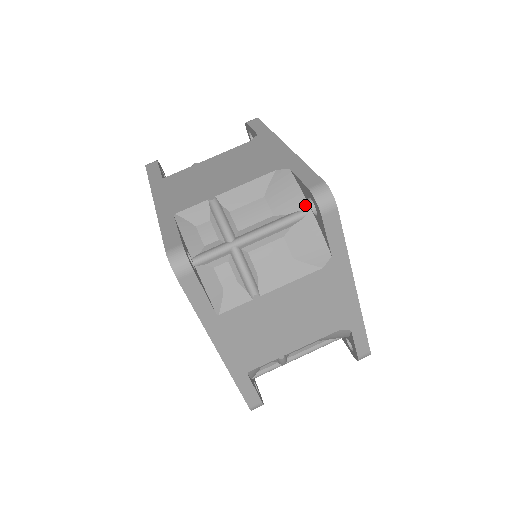
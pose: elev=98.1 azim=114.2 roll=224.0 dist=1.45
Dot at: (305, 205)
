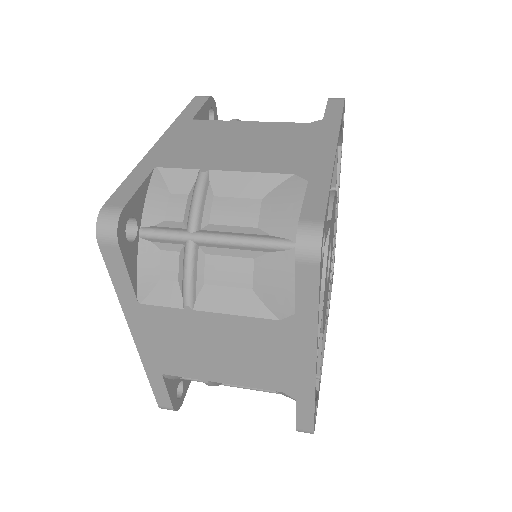
Dot at: occluded
